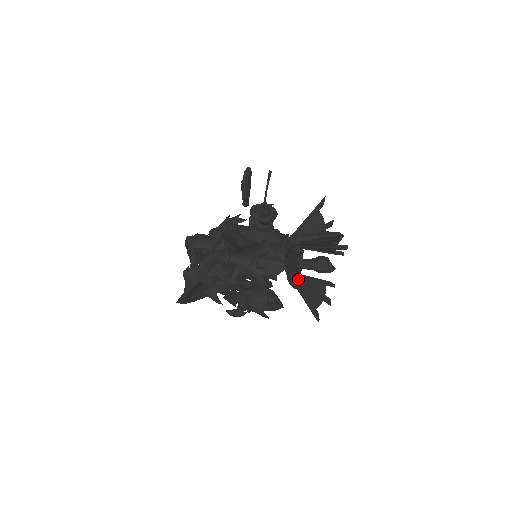
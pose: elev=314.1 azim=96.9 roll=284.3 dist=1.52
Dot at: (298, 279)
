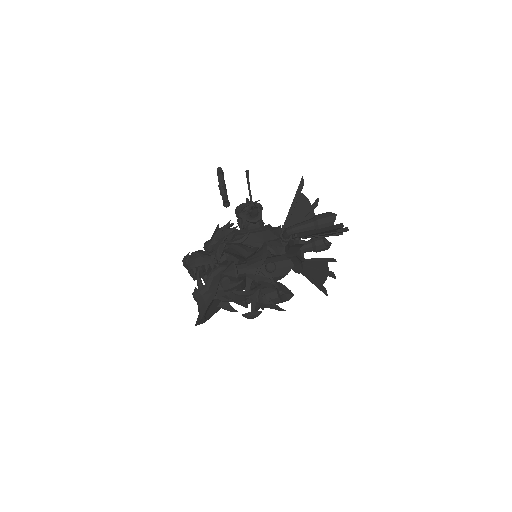
Dot at: (301, 265)
